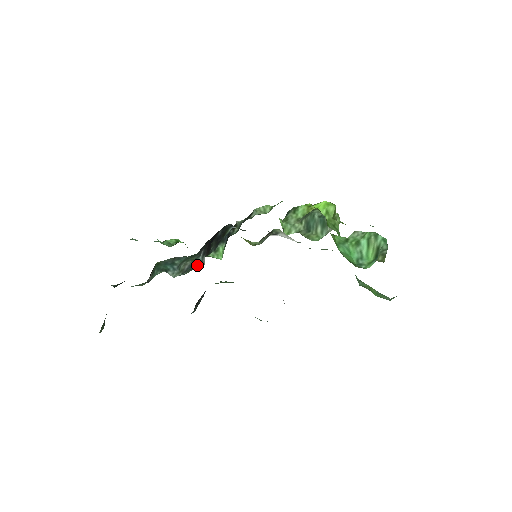
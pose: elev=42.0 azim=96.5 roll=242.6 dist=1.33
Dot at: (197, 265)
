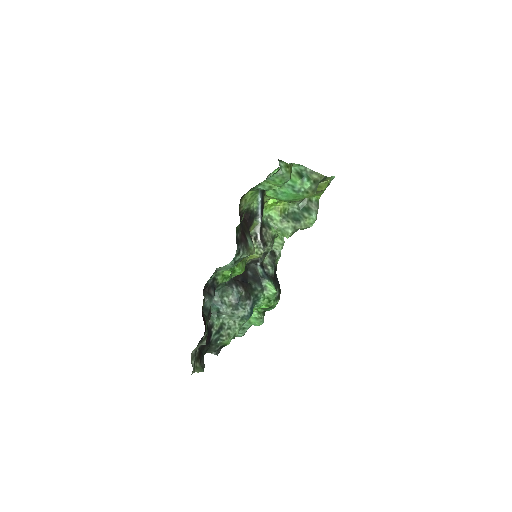
Dot at: (243, 298)
